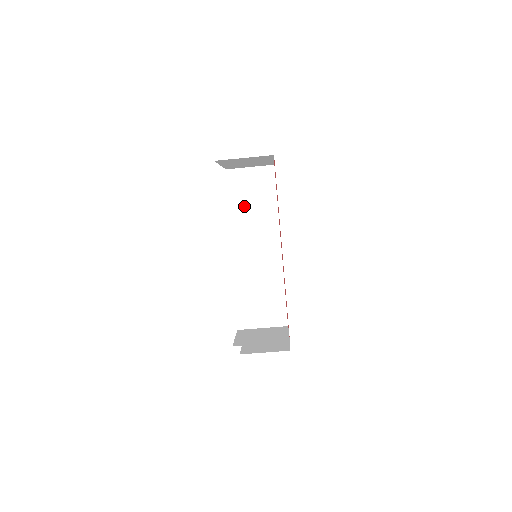
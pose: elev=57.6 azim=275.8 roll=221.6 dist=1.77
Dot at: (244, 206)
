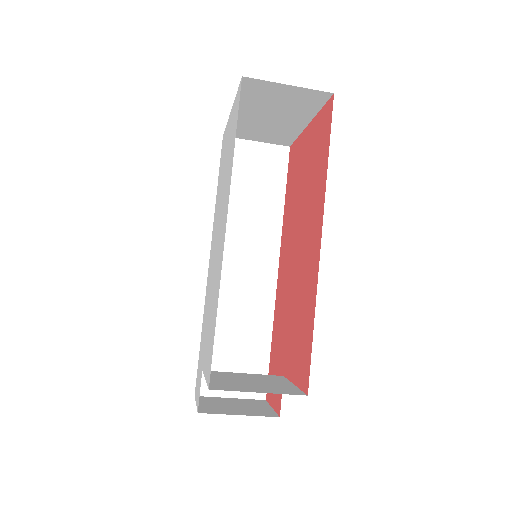
Dot at: (238, 192)
